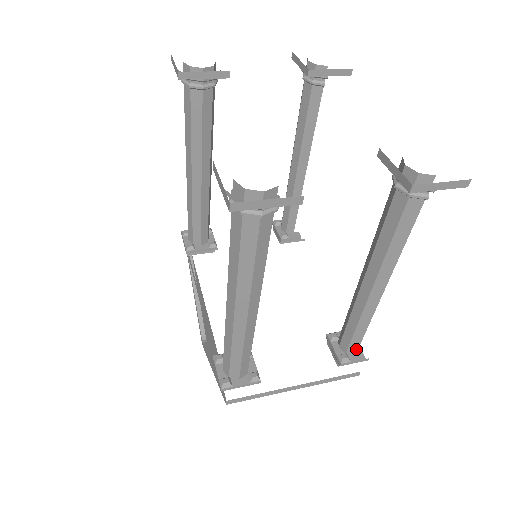
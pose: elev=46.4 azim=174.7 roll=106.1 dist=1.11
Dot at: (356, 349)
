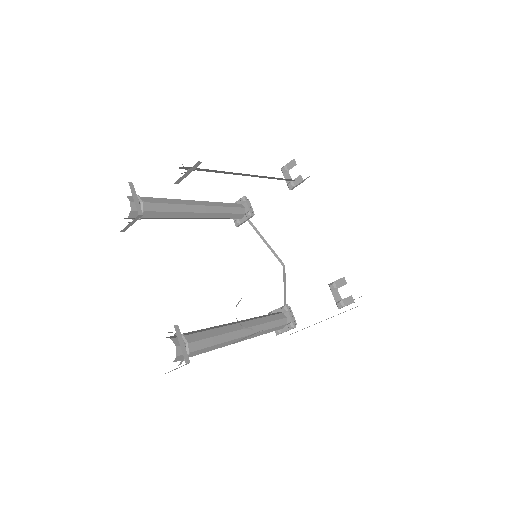
Dot at: occluded
